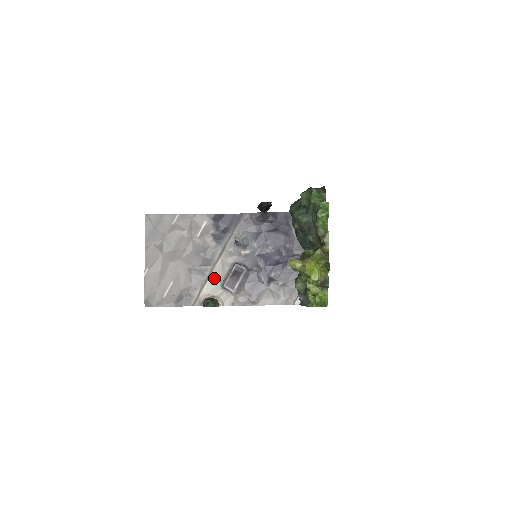
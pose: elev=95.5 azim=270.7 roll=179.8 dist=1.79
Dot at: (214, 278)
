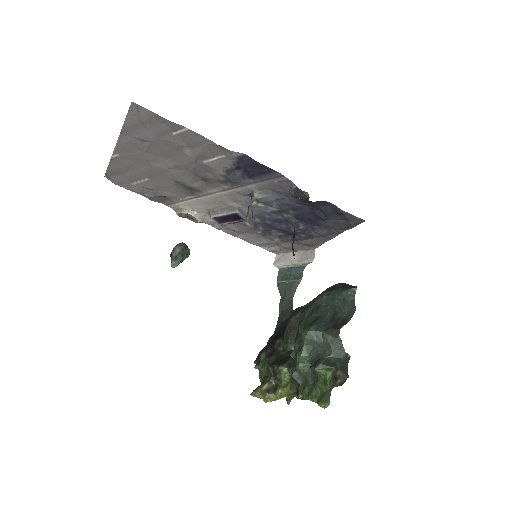
Dot at: (204, 201)
